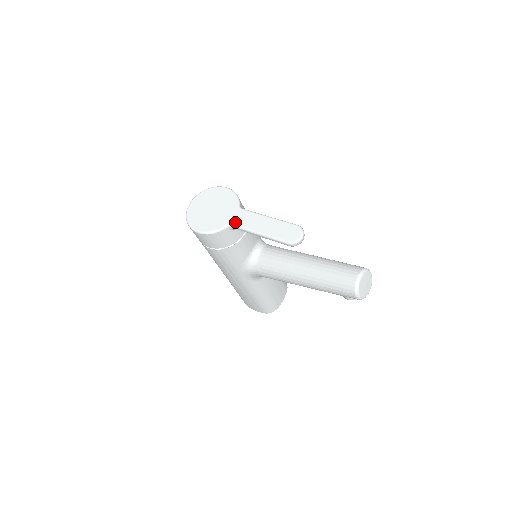
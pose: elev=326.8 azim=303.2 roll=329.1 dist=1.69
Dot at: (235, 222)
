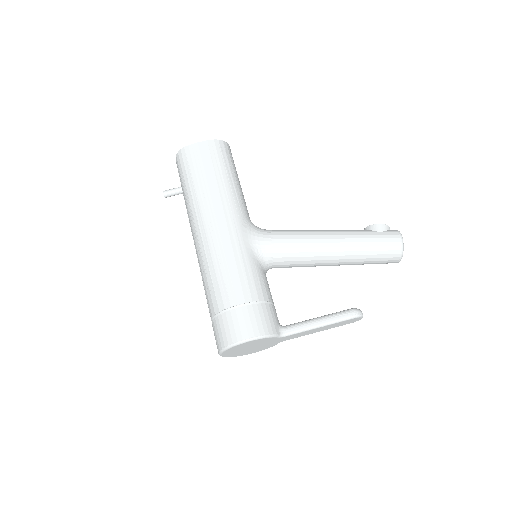
Dot at: occluded
